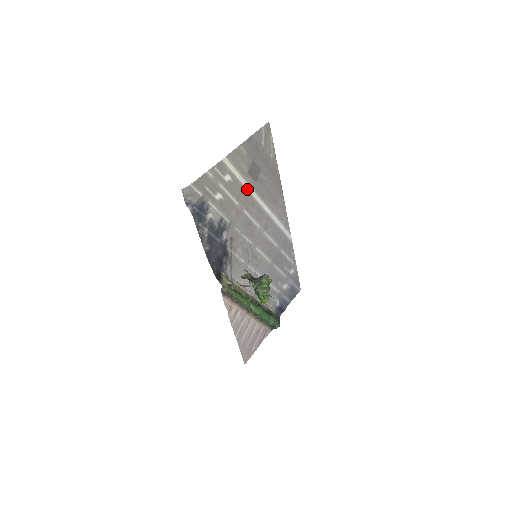
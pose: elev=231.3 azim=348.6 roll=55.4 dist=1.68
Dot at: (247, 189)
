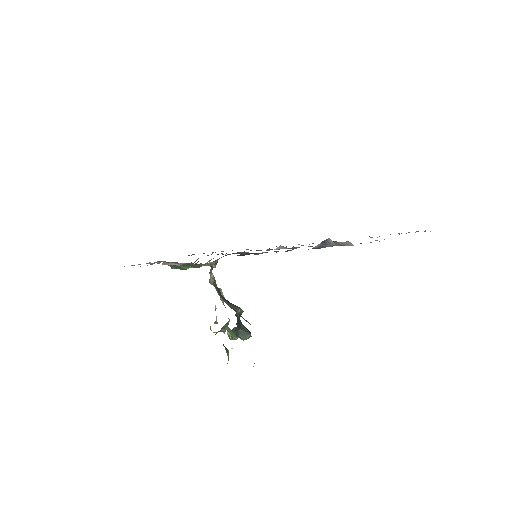
Dot at: occluded
